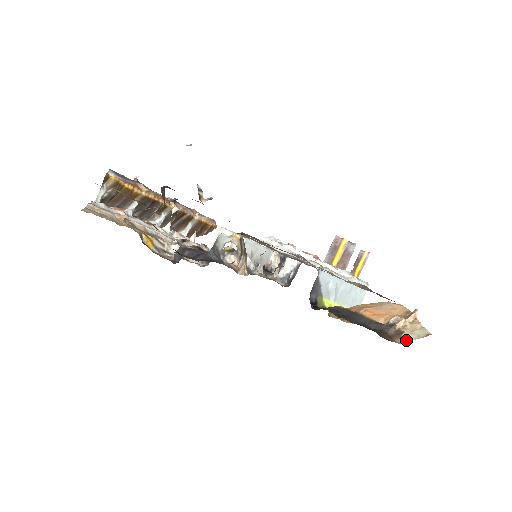
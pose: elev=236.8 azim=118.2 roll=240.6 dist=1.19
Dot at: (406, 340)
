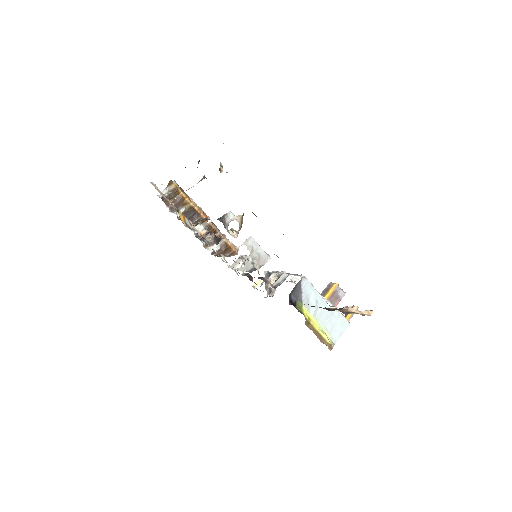
Dot at: occluded
